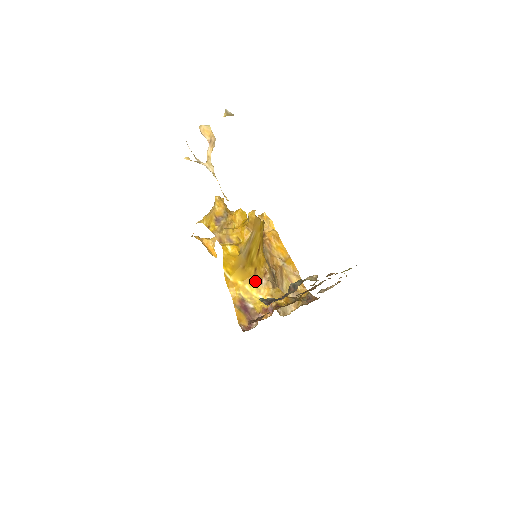
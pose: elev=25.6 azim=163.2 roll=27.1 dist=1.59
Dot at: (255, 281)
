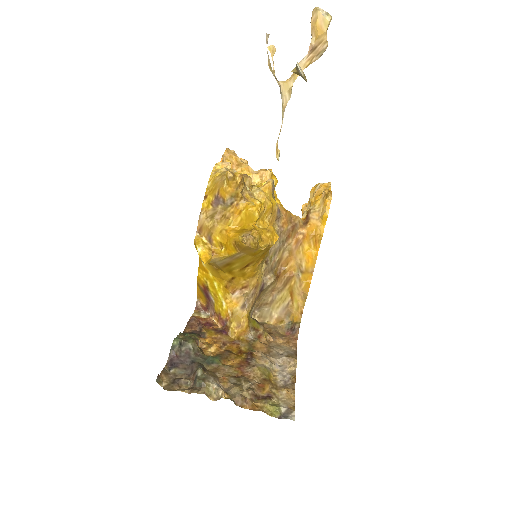
Dot at: (226, 287)
